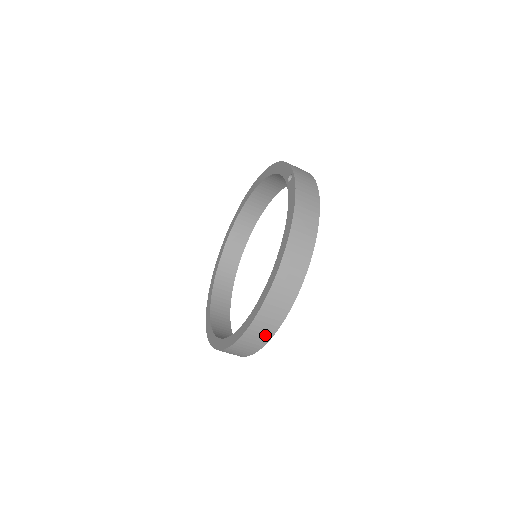
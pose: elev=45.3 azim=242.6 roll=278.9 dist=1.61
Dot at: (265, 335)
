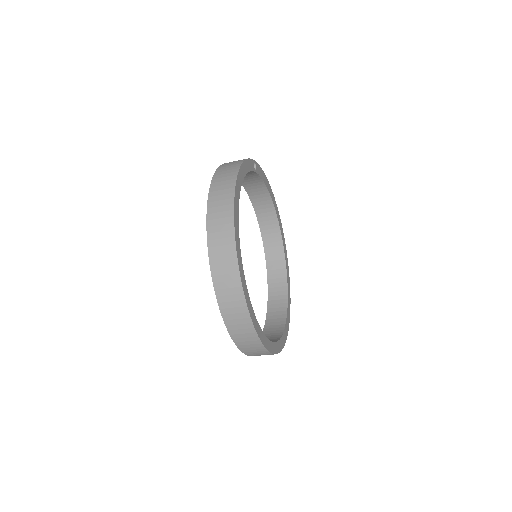
Dot at: (231, 269)
